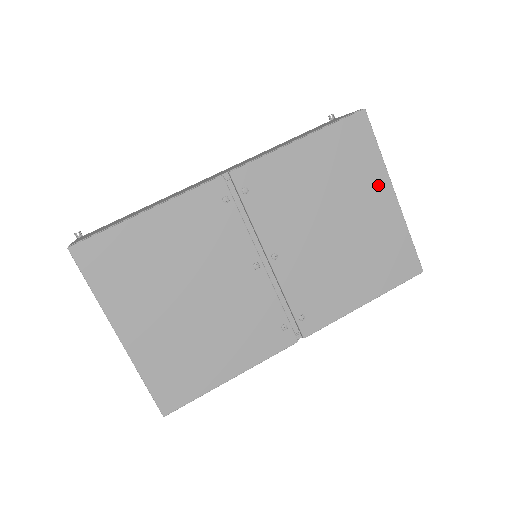
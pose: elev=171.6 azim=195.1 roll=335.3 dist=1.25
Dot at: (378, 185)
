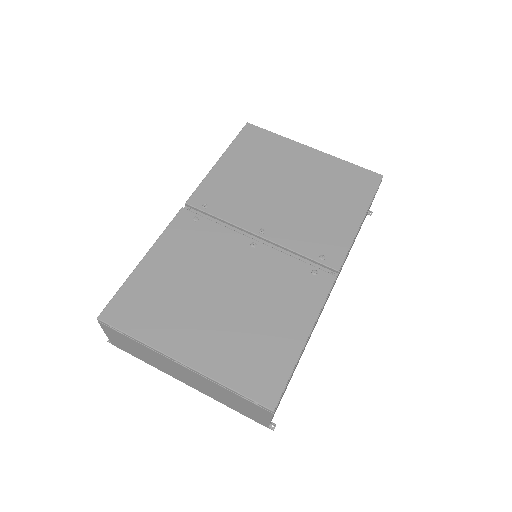
Dot at: (296, 151)
